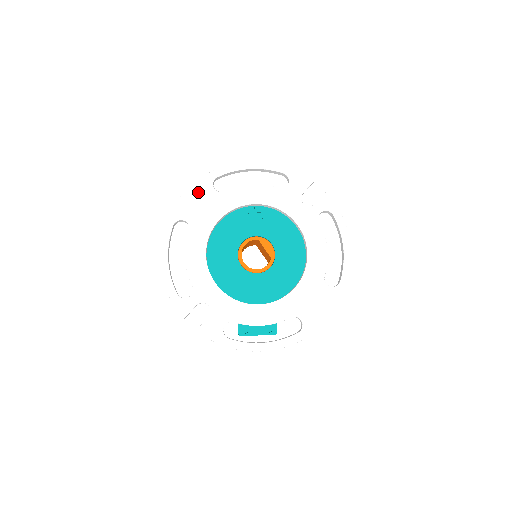
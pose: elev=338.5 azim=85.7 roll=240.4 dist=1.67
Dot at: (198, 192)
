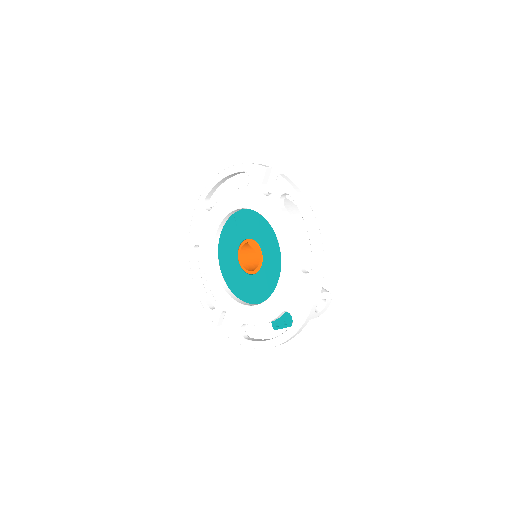
Dot at: (198, 217)
